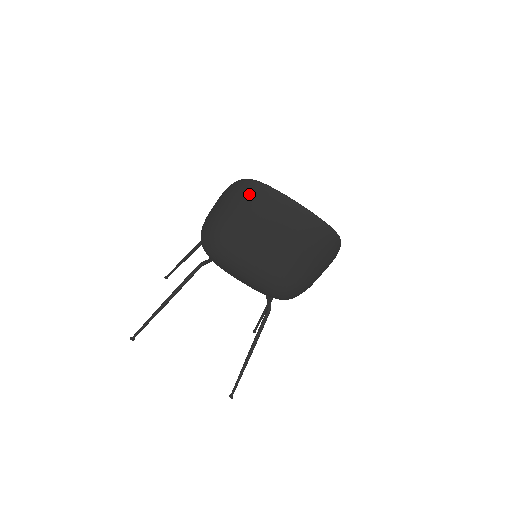
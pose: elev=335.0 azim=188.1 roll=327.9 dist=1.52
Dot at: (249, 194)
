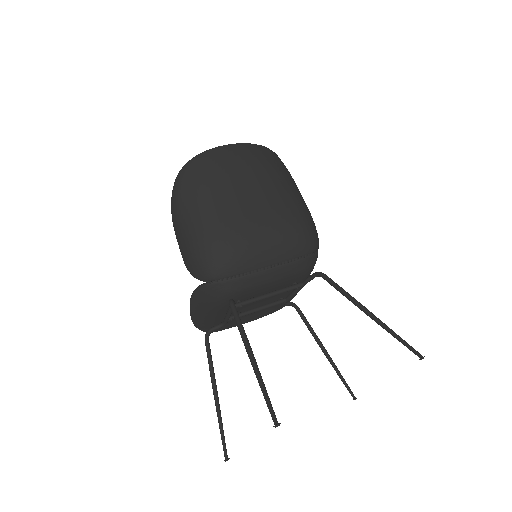
Dot at: (190, 177)
